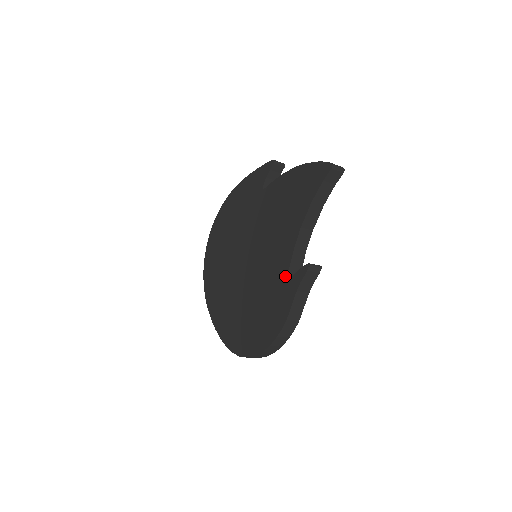
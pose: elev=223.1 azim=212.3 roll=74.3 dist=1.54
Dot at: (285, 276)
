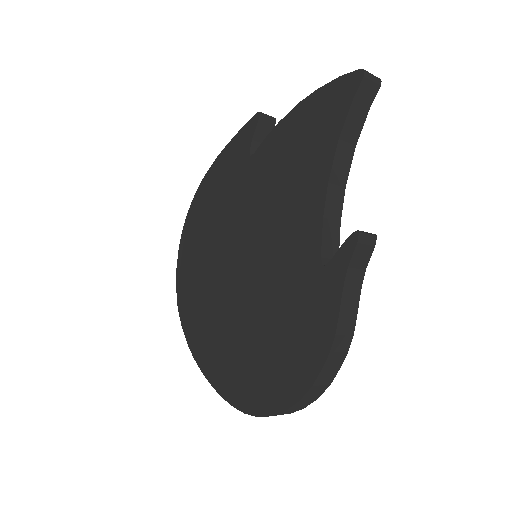
Dot at: (316, 265)
